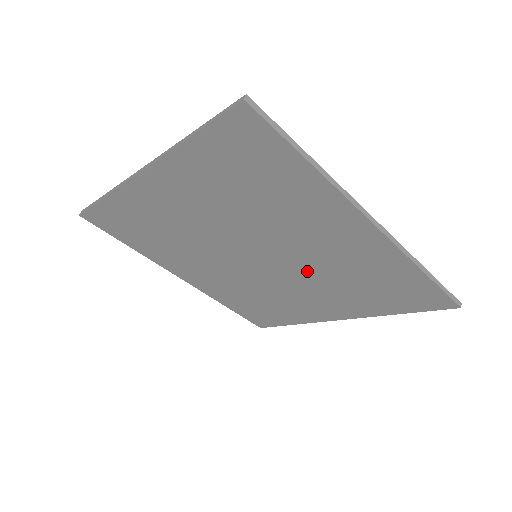
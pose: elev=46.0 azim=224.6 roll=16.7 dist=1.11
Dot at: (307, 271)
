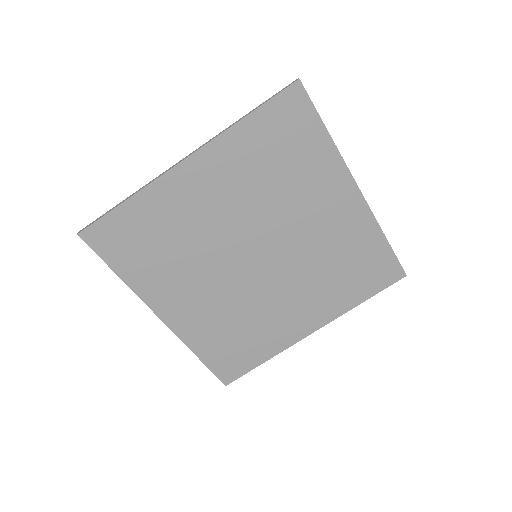
Dot at: (299, 263)
